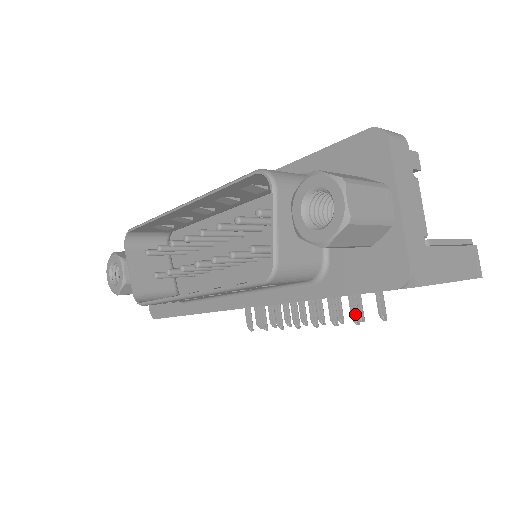
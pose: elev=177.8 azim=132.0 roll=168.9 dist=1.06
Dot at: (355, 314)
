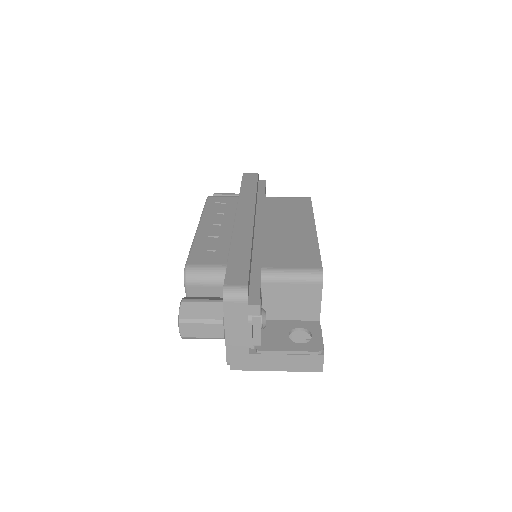
Dot at: occluded
